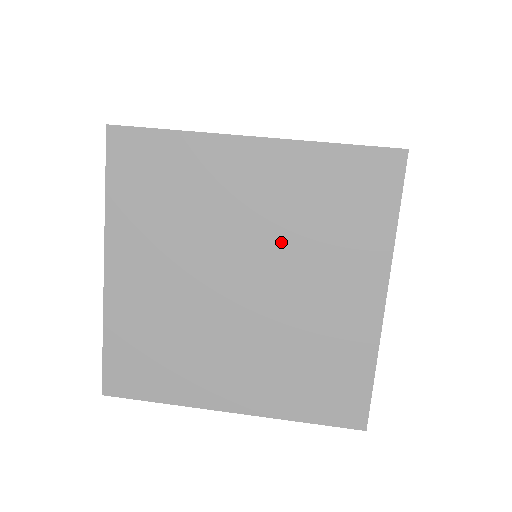
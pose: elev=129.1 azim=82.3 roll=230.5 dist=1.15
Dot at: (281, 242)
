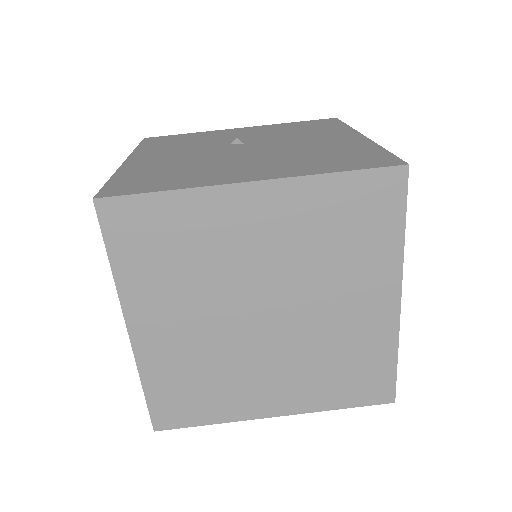
Dot at: (297, 272)
